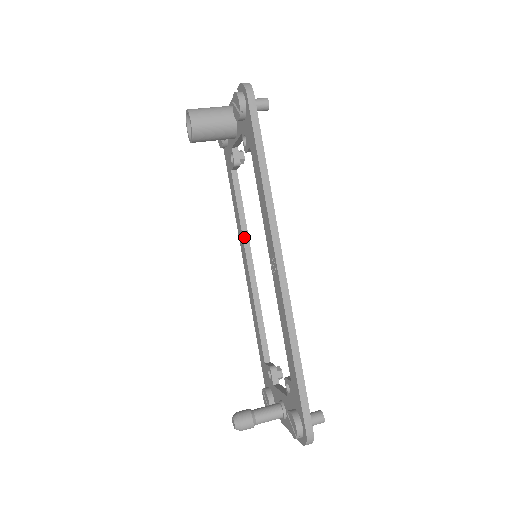
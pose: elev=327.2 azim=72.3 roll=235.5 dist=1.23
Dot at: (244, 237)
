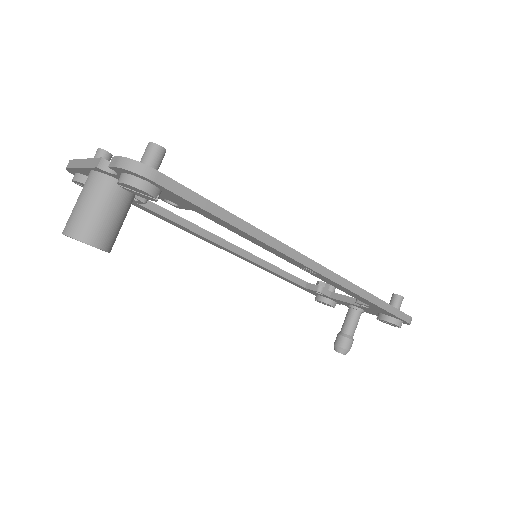
Dot at: (208, 238)
